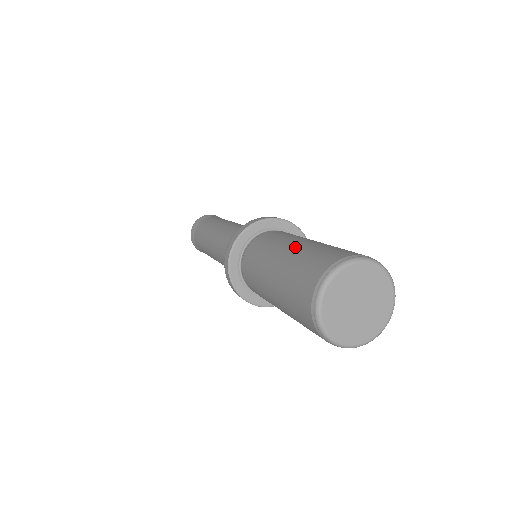
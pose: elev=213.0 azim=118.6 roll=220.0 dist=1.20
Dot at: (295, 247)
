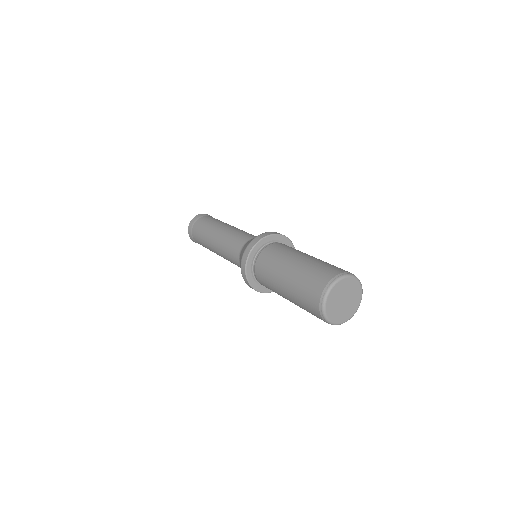
Dot at: (309, 258)
